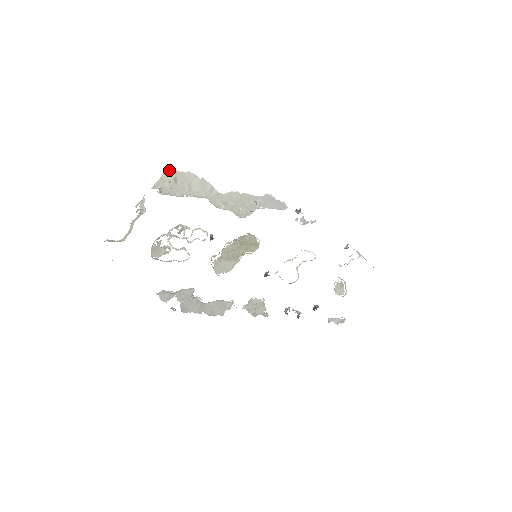
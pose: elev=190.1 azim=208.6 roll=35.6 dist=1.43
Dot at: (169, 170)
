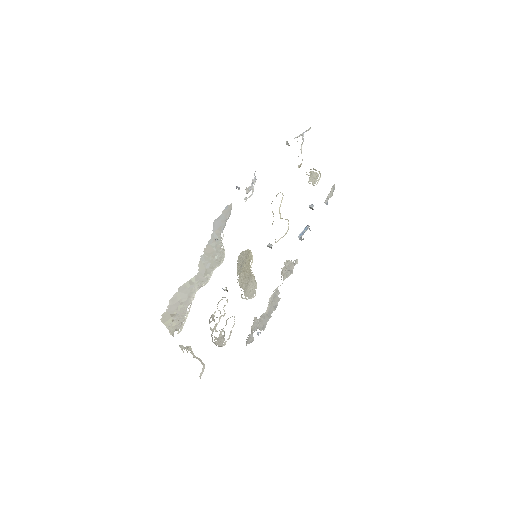
Dot at: (162, 319)
